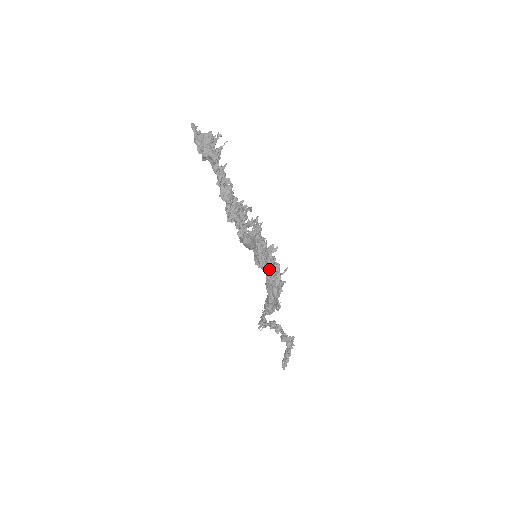
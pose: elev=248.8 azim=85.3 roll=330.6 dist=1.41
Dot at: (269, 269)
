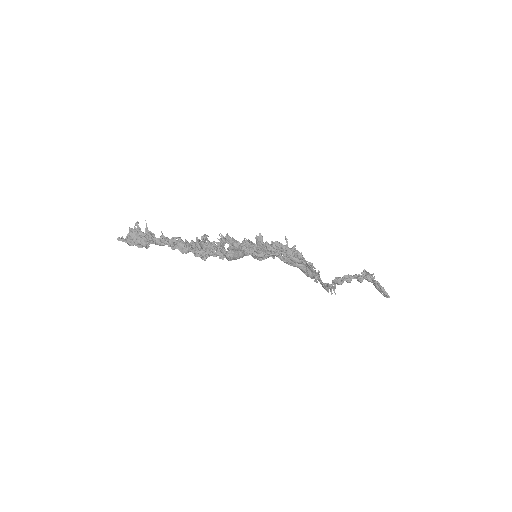
Dot at: (272, 252)
